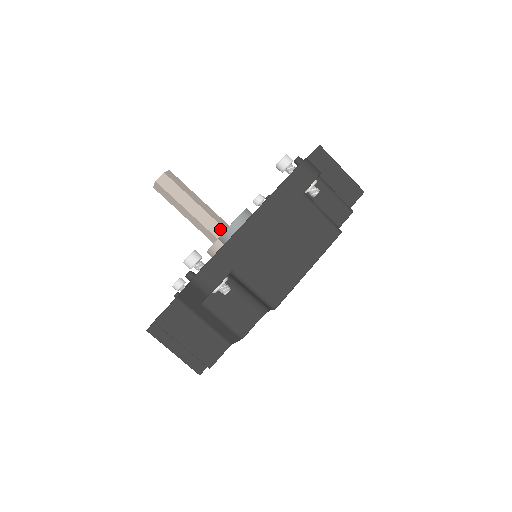
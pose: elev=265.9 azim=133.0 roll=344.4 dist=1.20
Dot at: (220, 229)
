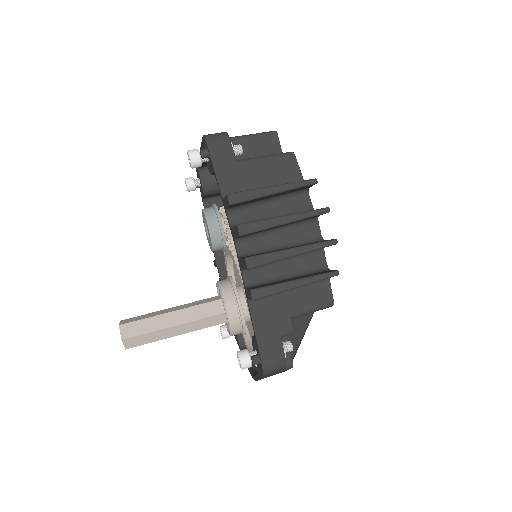
Dot at: (214, 298)
